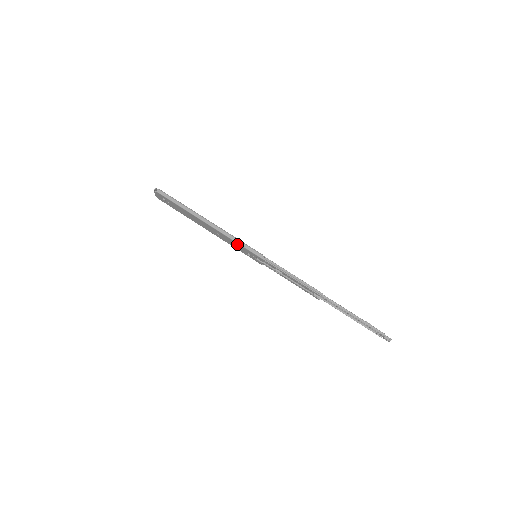
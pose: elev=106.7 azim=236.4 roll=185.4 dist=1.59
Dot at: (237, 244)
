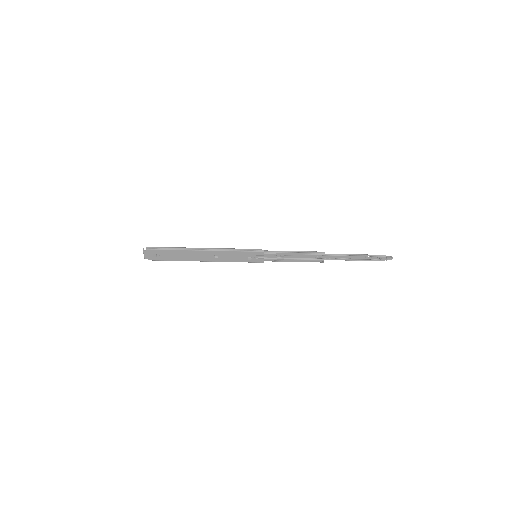
Dot at: (236, 253)
